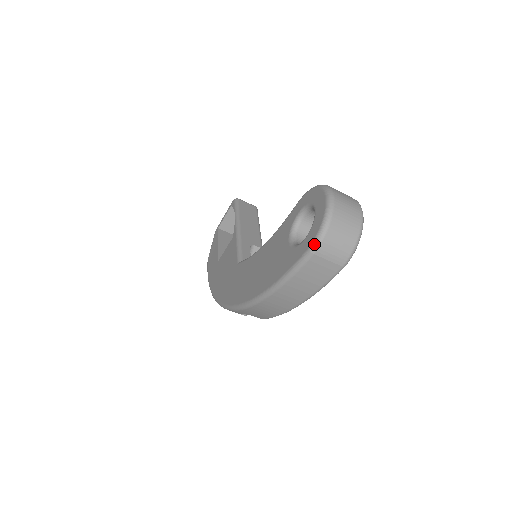
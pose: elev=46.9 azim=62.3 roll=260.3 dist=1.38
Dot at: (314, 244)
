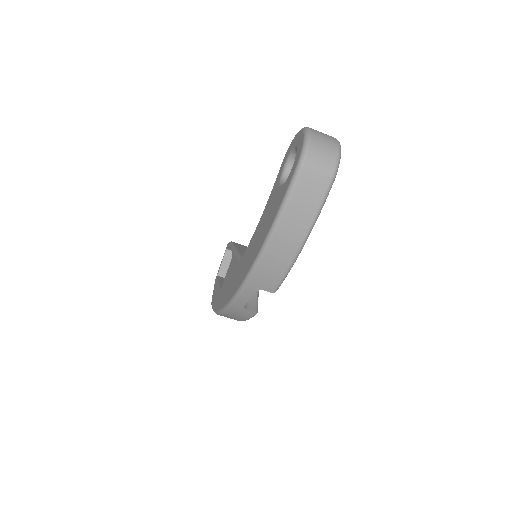
Dot at: (301, 158)
